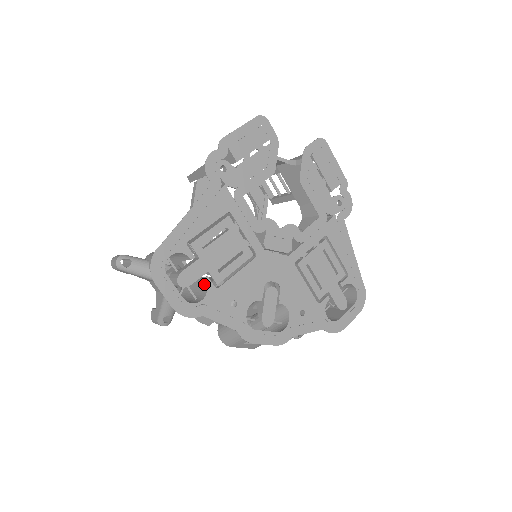
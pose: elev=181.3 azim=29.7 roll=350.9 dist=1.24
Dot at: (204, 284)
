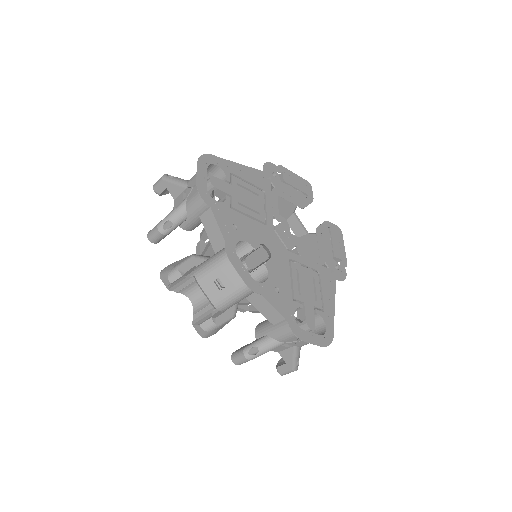
Dot at: (223, 201)
